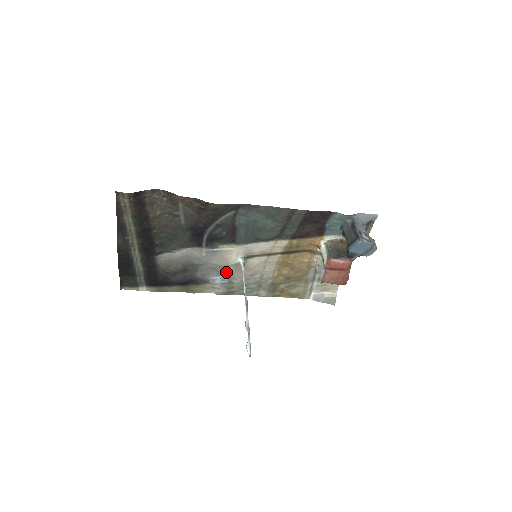
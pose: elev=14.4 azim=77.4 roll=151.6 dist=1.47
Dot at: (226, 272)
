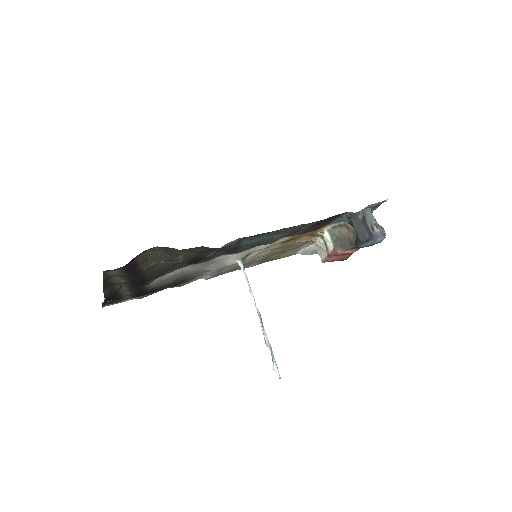
Dot at: occluded
